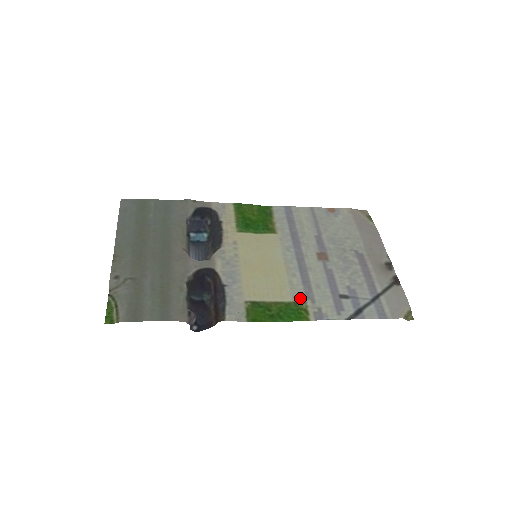
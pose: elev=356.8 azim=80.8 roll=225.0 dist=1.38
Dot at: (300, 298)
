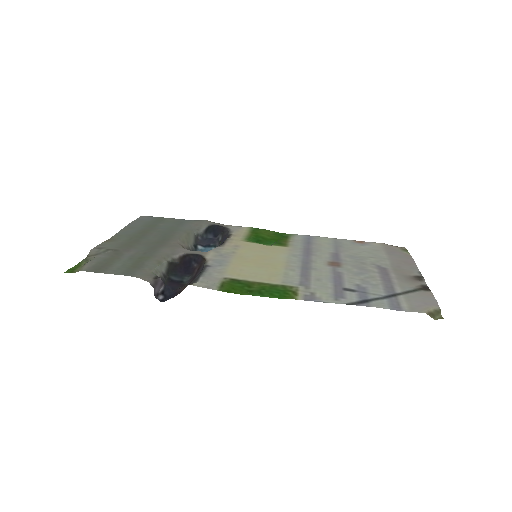
Dot at: (292, 284)
